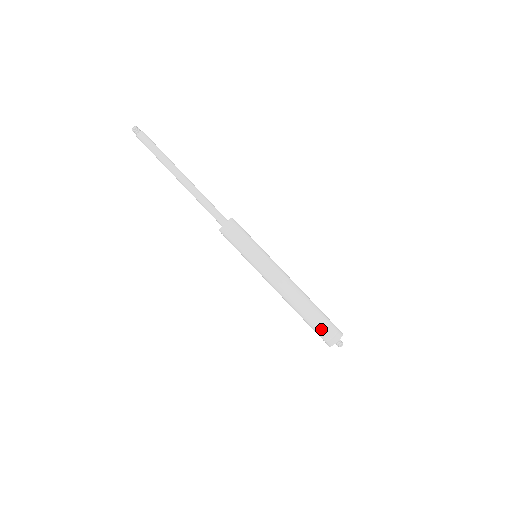
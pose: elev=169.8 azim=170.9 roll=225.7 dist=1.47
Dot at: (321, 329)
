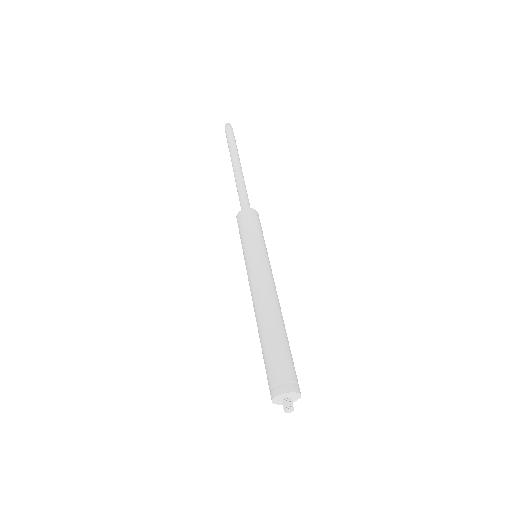
Dot at: (268, 368)
